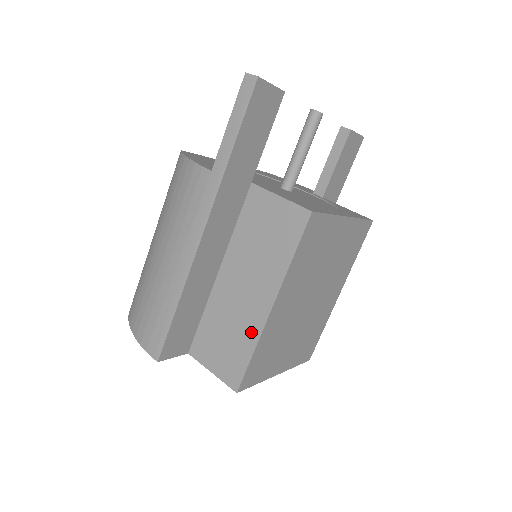
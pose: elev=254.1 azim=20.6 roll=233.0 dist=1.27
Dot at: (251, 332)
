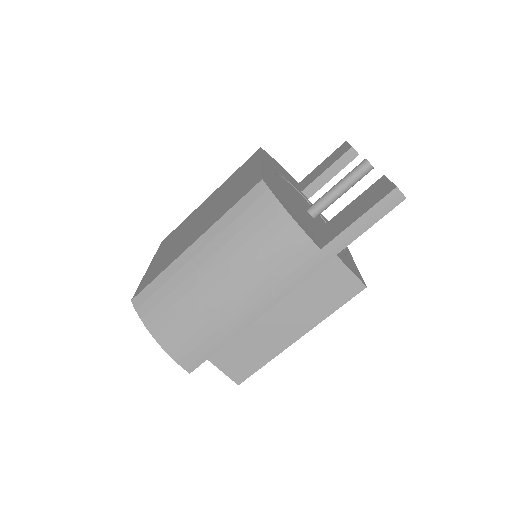
Dot at: (271, 350)
